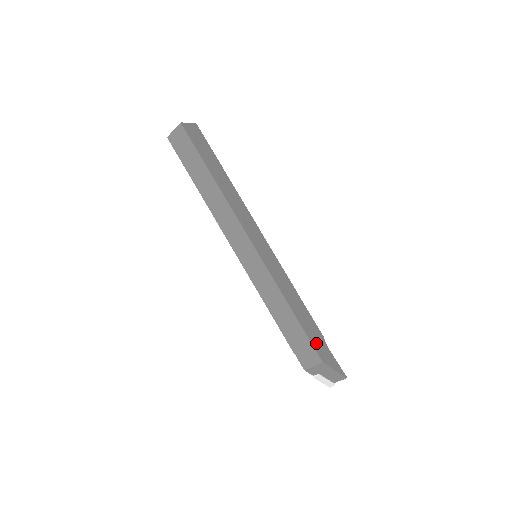
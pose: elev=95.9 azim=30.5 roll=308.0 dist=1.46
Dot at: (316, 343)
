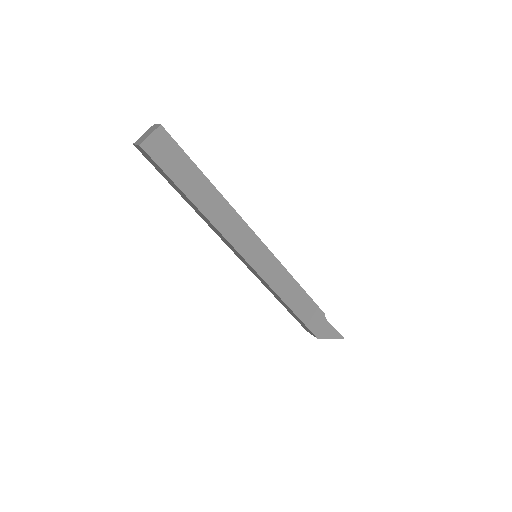
Dot at: (314, 325)
